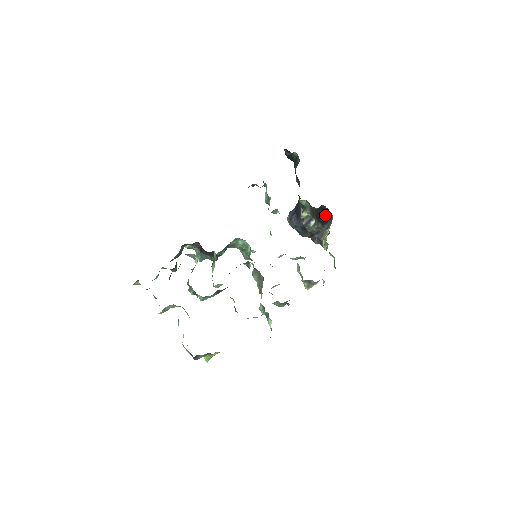
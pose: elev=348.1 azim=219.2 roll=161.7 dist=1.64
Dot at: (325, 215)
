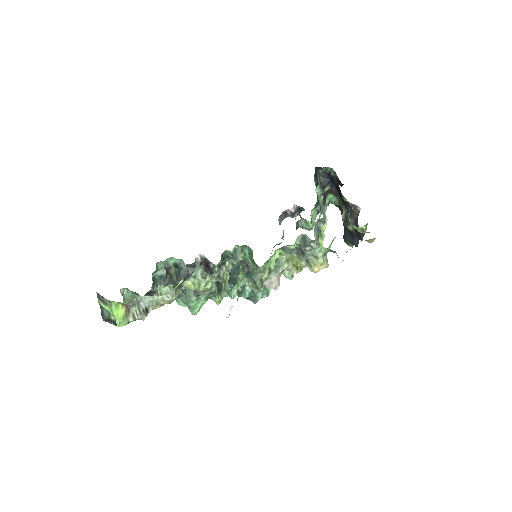
Dot at: (338, 187)
